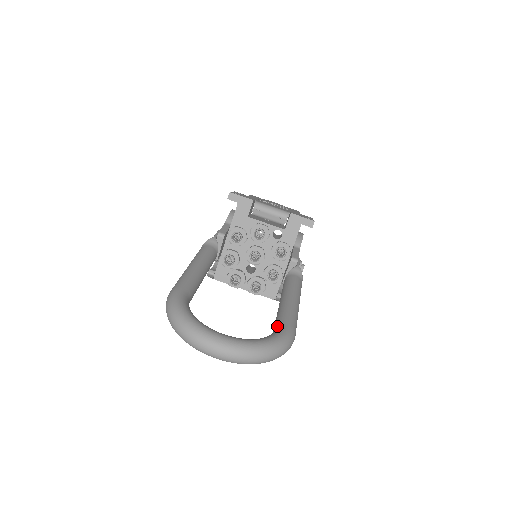
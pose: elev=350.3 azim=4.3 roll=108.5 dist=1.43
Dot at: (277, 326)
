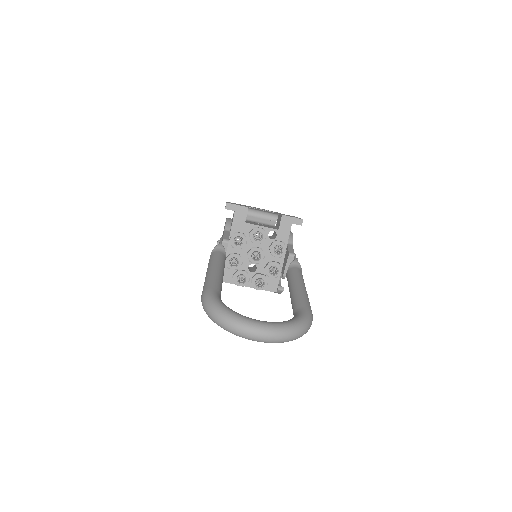
Dot at: (297, 309)
